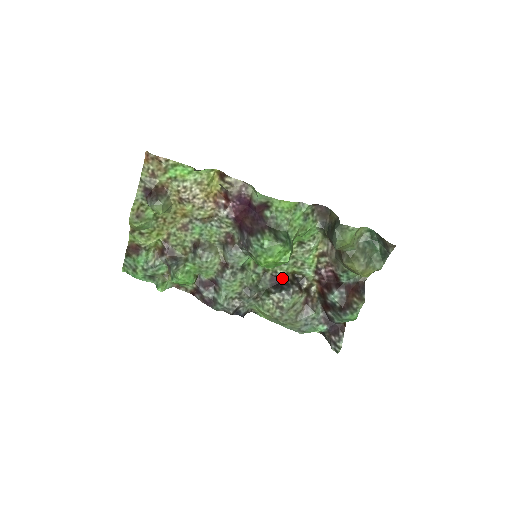
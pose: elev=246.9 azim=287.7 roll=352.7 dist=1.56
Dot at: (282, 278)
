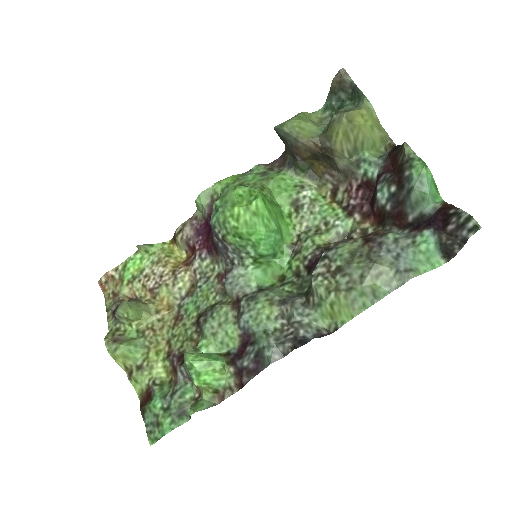
Dot at: (317, 255)
